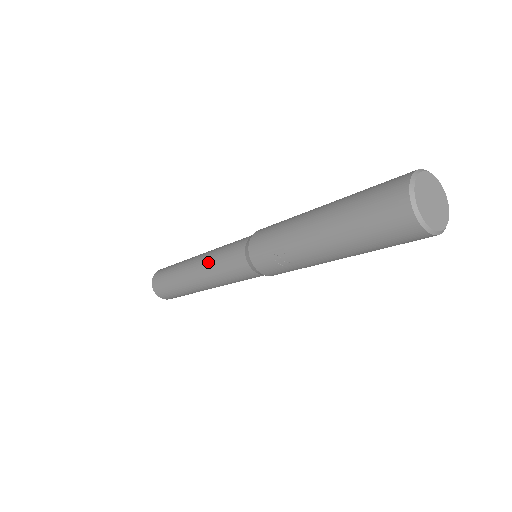
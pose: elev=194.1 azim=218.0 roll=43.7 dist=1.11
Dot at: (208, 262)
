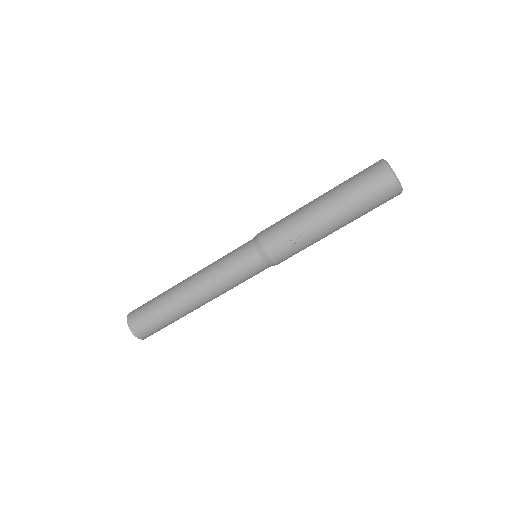
Dot at: (212, 273)
